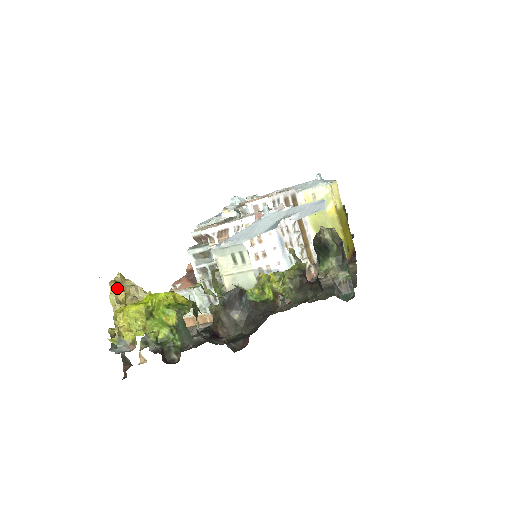
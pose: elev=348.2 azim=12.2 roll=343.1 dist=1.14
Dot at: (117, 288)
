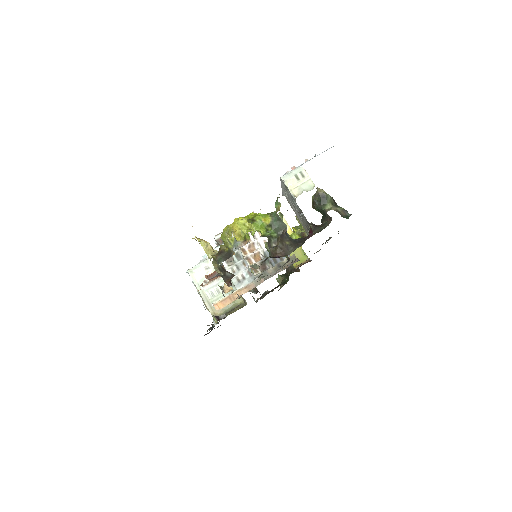
Dot at: (201, 239)
